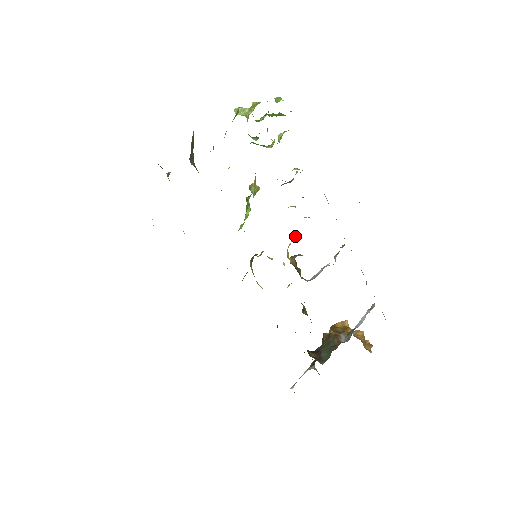
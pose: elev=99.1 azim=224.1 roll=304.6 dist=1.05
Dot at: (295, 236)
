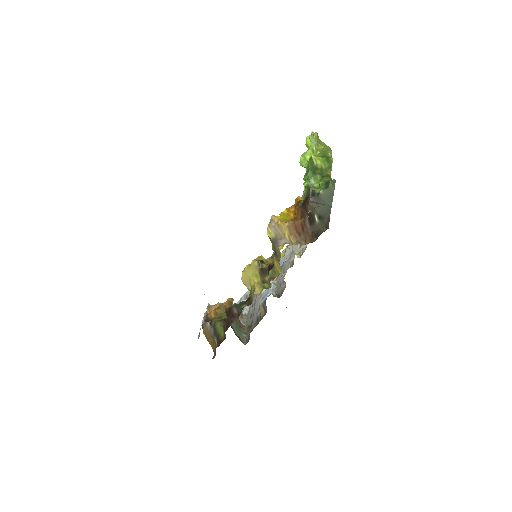
Dot at: occluded
